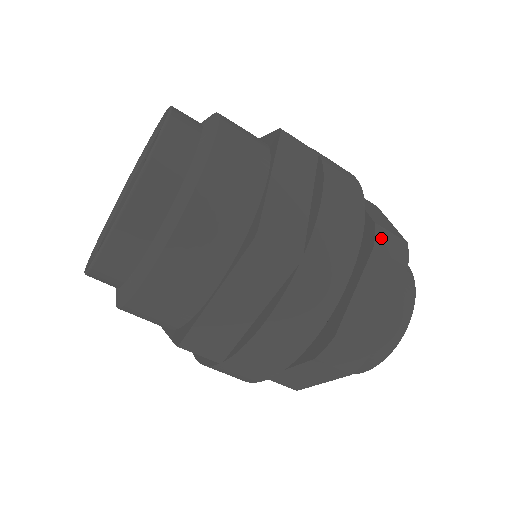
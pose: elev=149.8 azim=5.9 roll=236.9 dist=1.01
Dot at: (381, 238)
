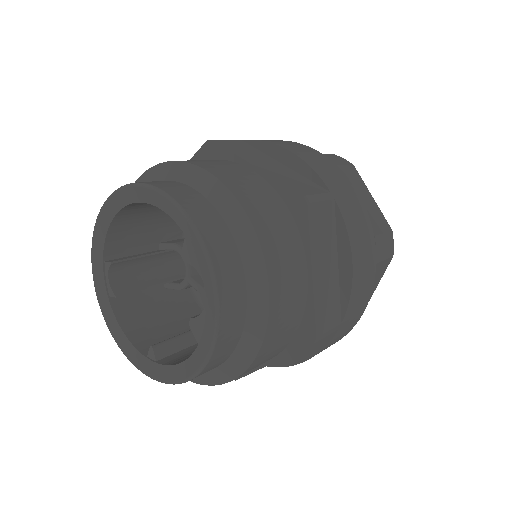
Dot at: occluded
